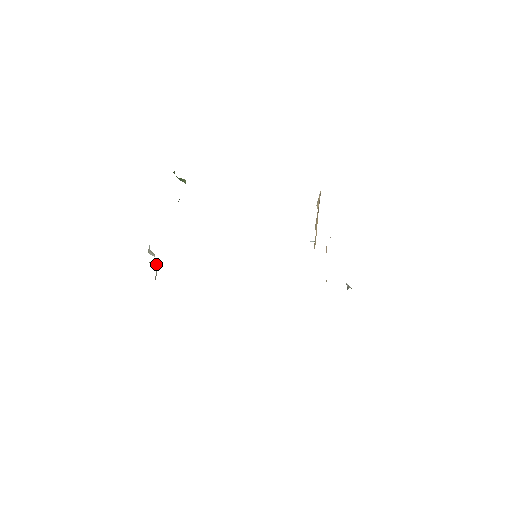
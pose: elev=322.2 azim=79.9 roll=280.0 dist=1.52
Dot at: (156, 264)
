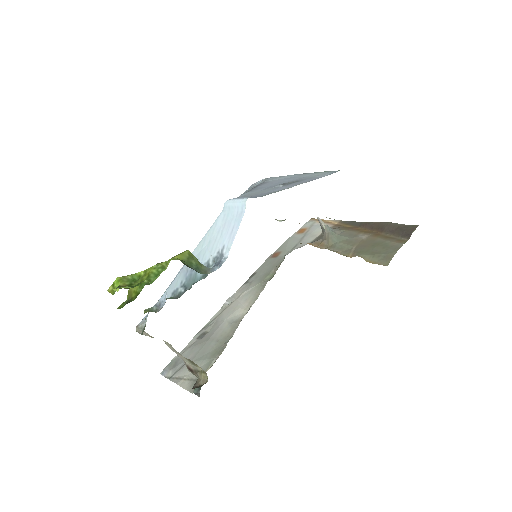
Dot at: (188, 359)
